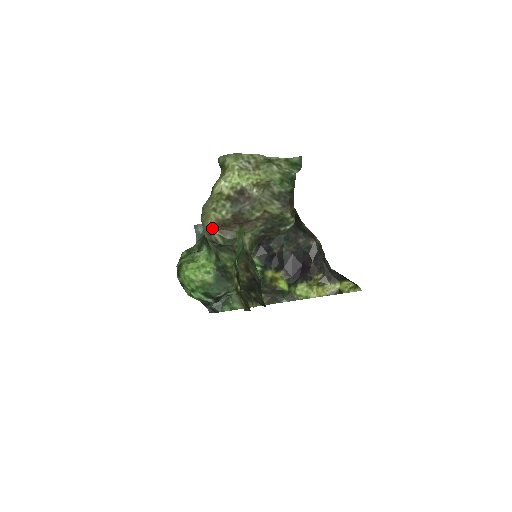
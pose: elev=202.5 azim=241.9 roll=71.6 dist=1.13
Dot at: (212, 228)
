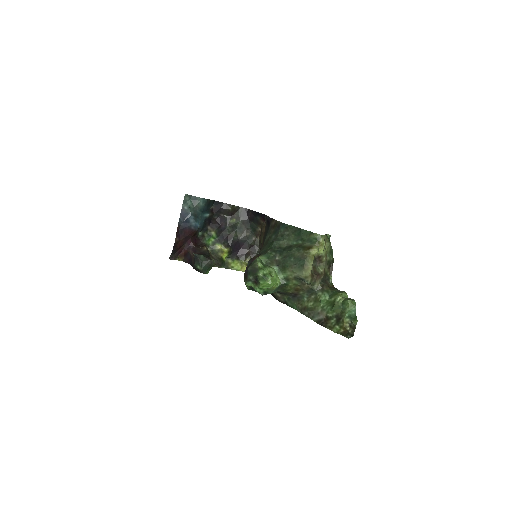
Dot at: (310, 276)
